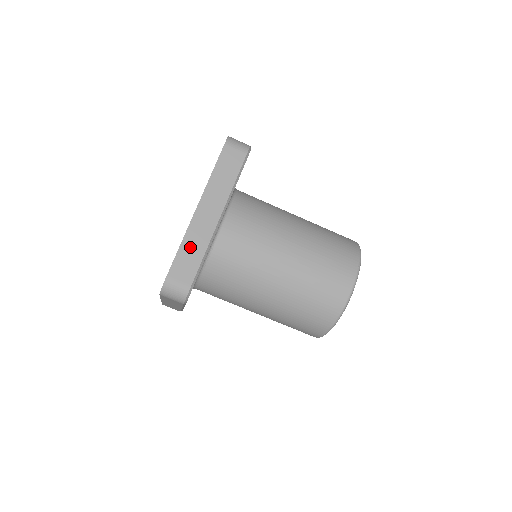
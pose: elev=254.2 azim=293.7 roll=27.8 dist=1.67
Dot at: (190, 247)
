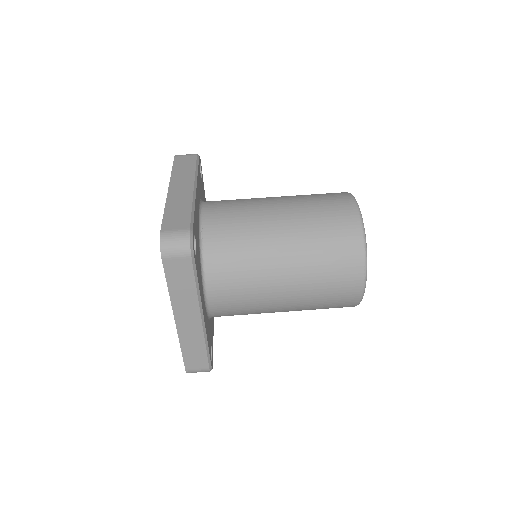
Dot at: (175, 209)
